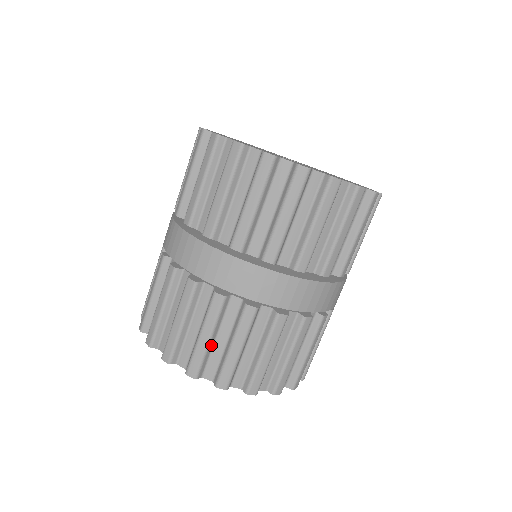
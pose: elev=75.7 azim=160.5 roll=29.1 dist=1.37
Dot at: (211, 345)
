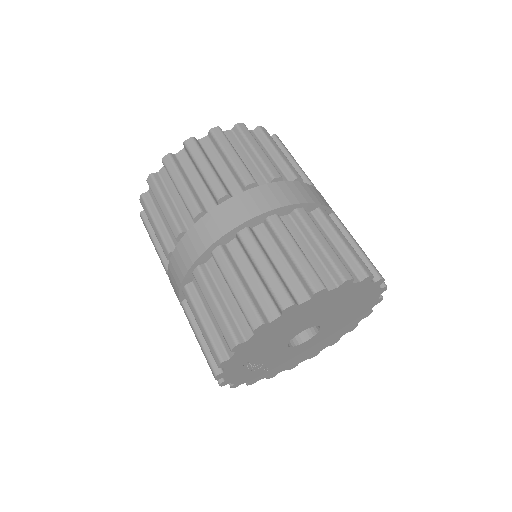
Dot at: (211, 327)
